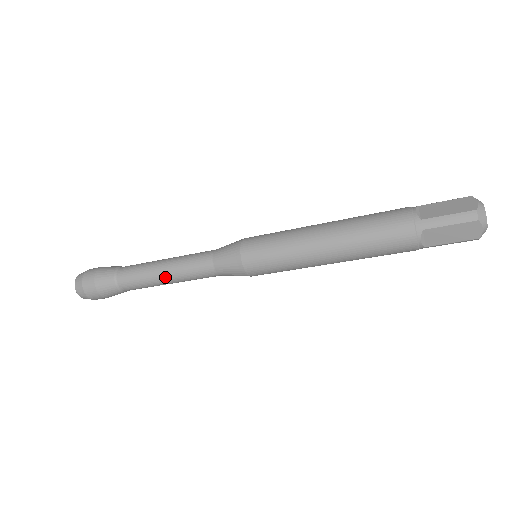
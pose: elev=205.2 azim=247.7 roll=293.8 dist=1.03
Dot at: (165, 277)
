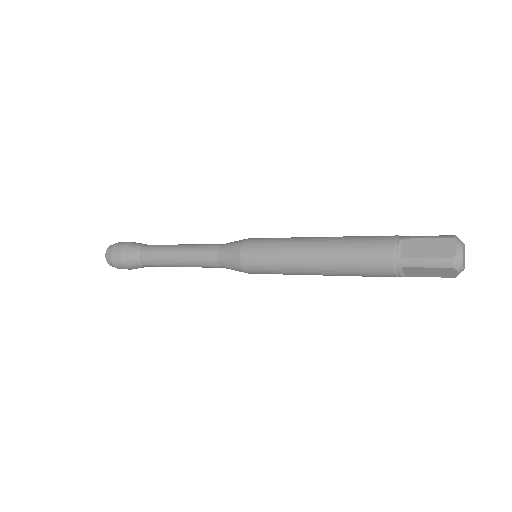
Dot at: (179, 264)
